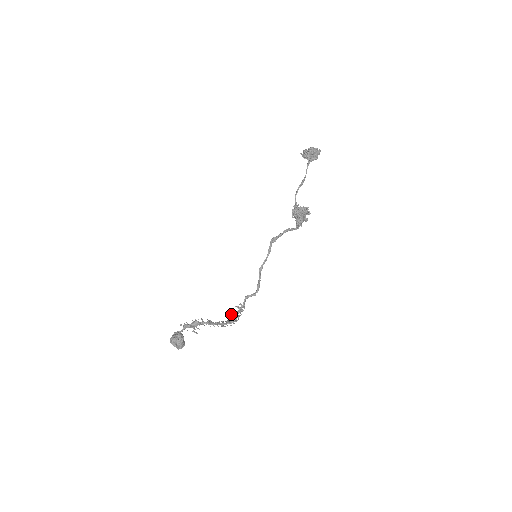
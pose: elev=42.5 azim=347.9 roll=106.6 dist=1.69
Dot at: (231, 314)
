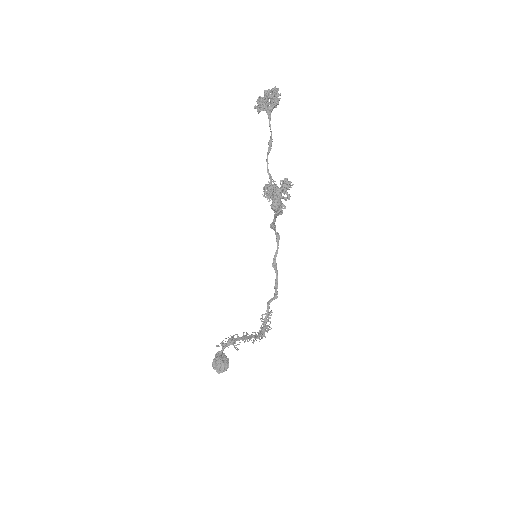
Dot at: occluded
